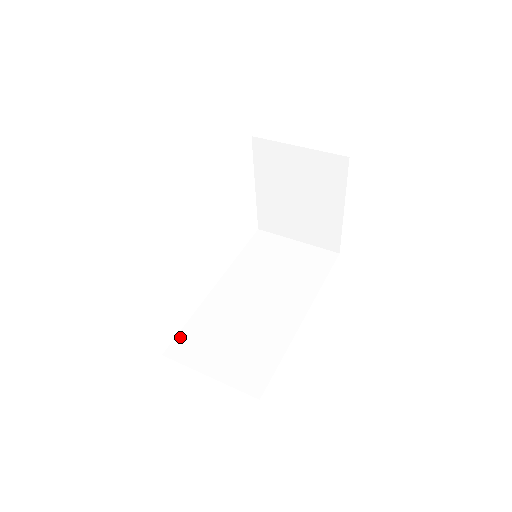
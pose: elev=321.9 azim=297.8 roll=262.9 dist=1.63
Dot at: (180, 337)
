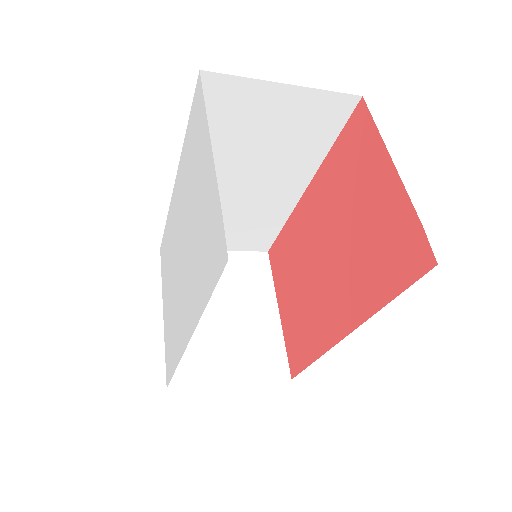
Dot at: occluded
